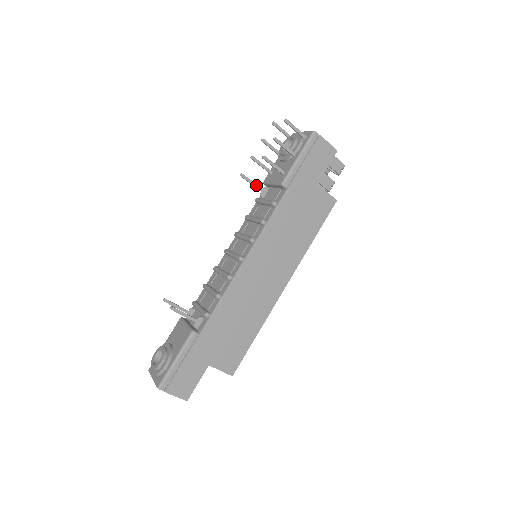
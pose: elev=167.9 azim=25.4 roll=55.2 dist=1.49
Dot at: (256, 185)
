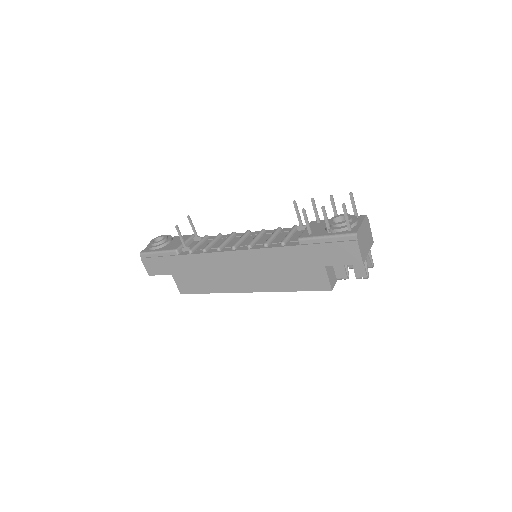
Dot at: (300, 218)
